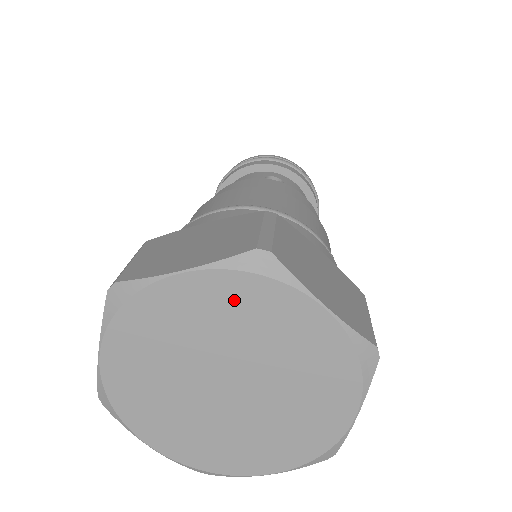
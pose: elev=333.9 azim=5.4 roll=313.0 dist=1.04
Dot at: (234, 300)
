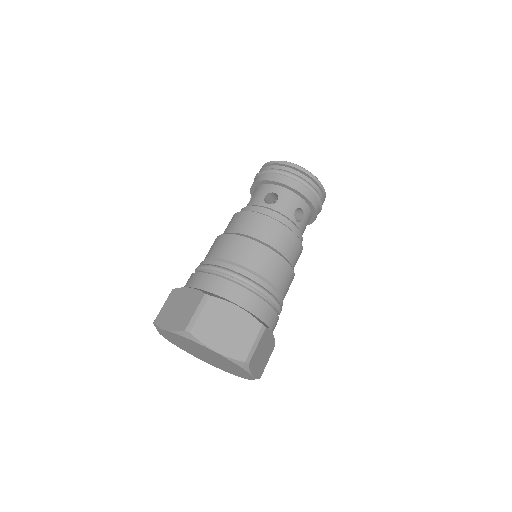
Dot at: (187, 341)
